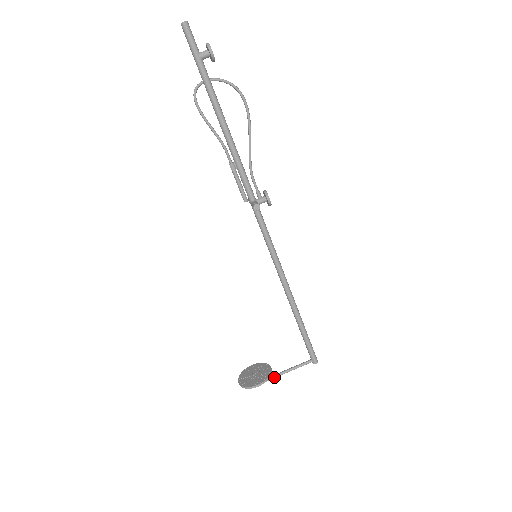
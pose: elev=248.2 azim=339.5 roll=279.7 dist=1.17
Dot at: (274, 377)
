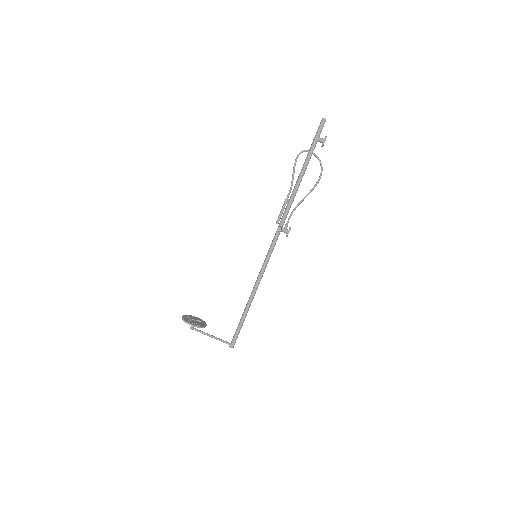
Dot at: (203, 333)
